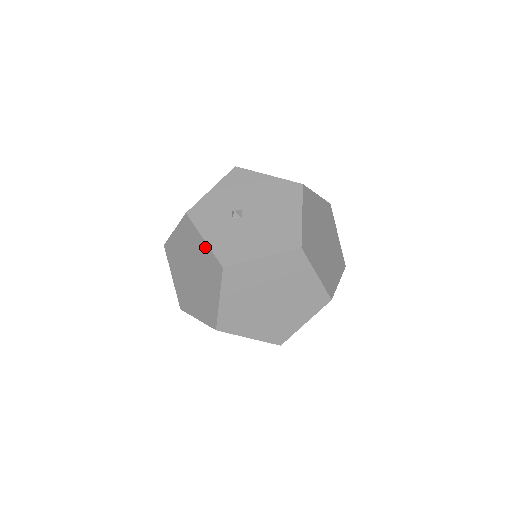
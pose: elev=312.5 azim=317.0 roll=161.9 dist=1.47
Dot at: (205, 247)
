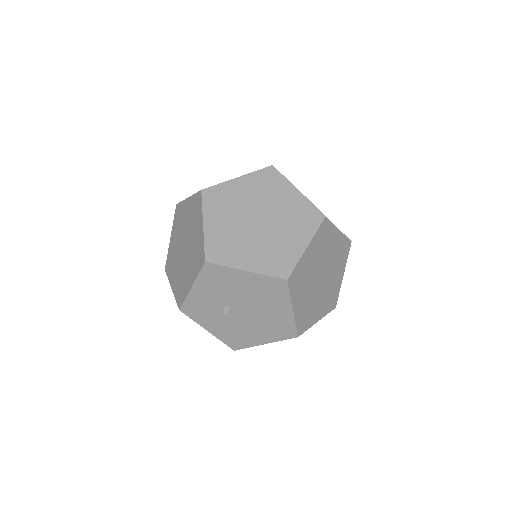
Dot at: (211, 332)
